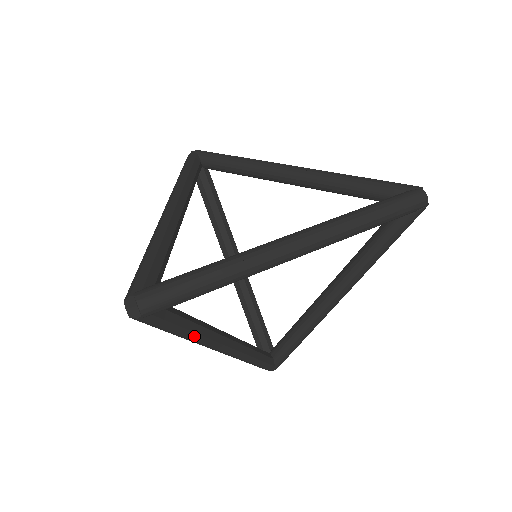
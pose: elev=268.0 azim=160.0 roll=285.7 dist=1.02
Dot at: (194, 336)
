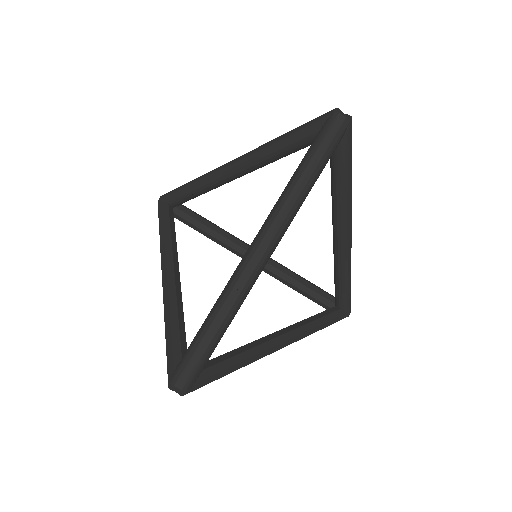
Dot at: (246, 362)
